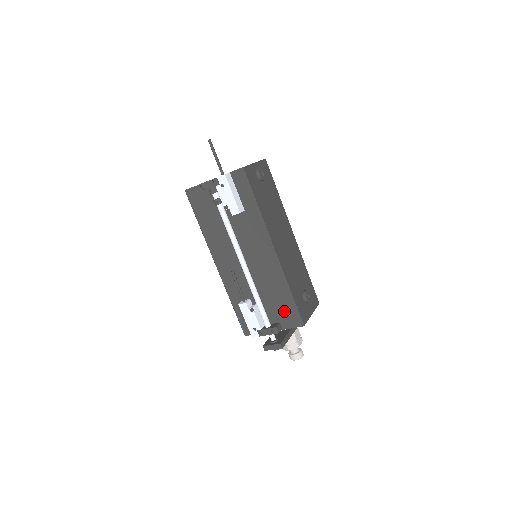
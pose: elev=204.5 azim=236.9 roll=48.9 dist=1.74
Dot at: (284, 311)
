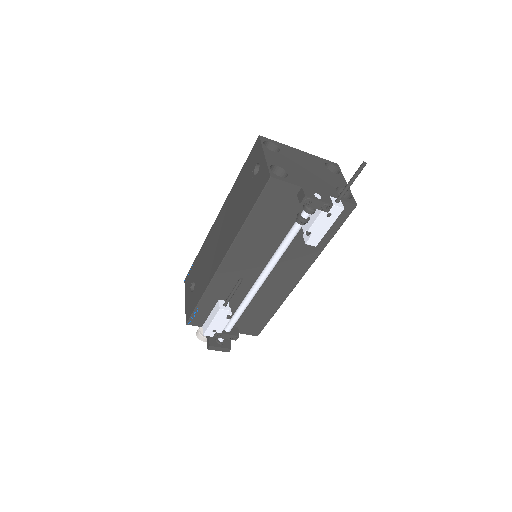
Dot at: (253, 322)
